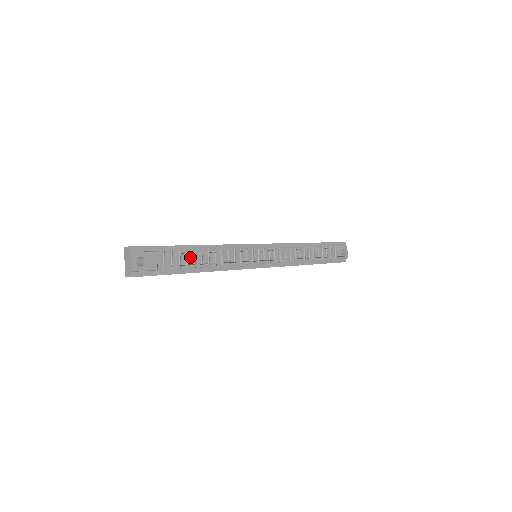
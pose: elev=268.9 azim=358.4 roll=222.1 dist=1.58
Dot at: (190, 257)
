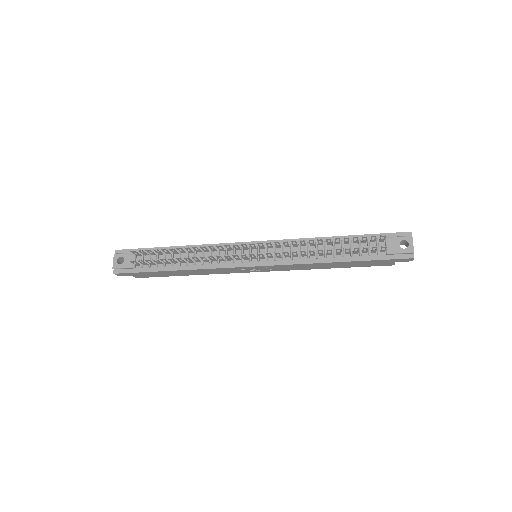
Dot at: (169, 257)
